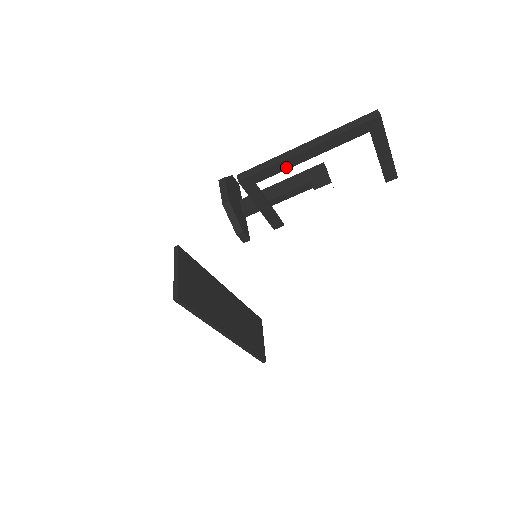
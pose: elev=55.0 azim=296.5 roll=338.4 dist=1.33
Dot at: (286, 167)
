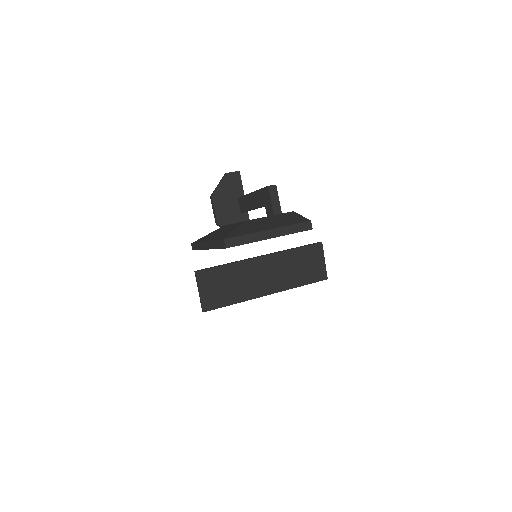
Dot at: occluded
